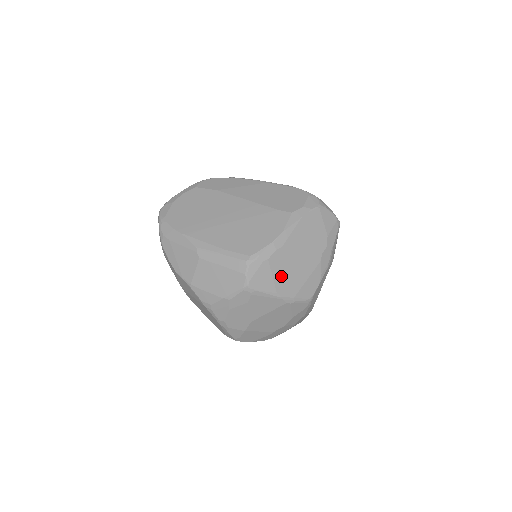
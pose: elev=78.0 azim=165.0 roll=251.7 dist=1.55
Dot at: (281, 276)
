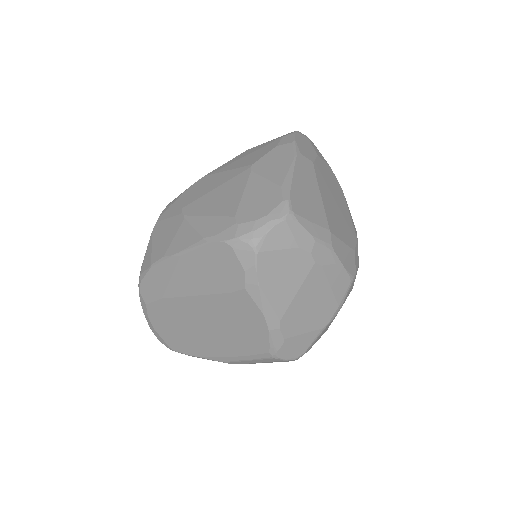
Dot at: (309, 322)
